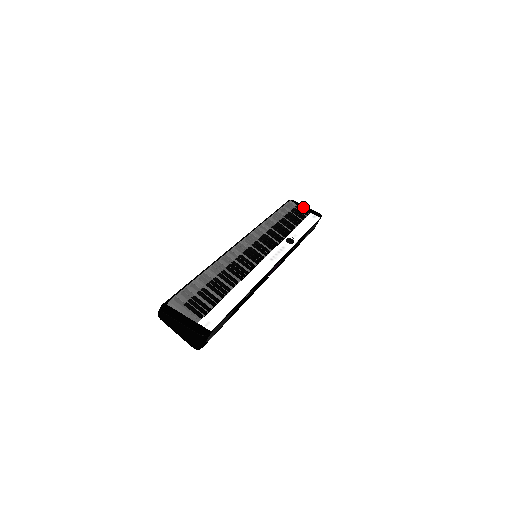
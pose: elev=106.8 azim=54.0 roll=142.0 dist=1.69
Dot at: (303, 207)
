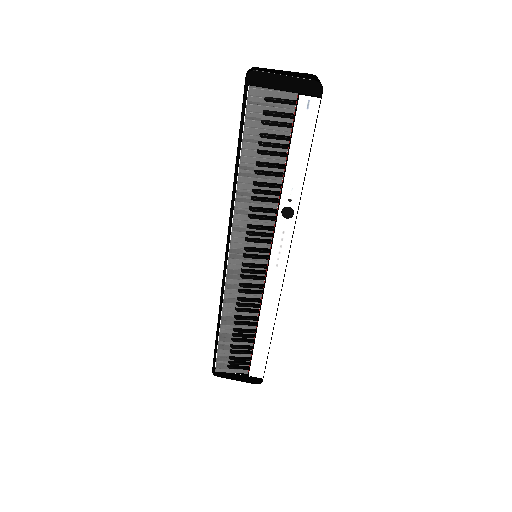
Dot at: (279, 84)
